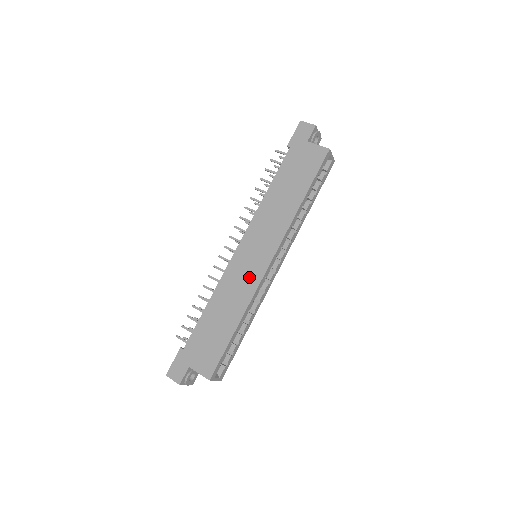
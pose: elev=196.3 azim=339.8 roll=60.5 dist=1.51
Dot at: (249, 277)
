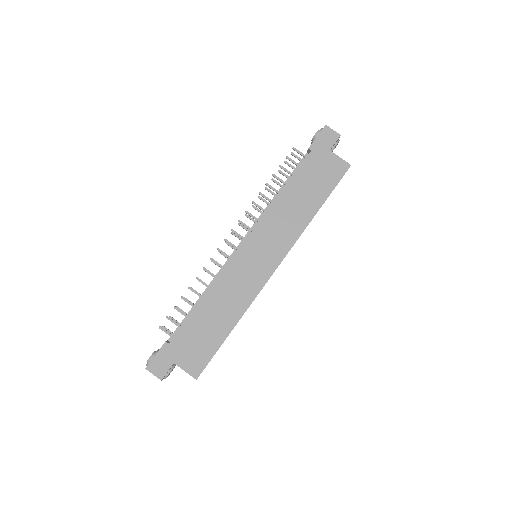
Dot at: (251, 280)
